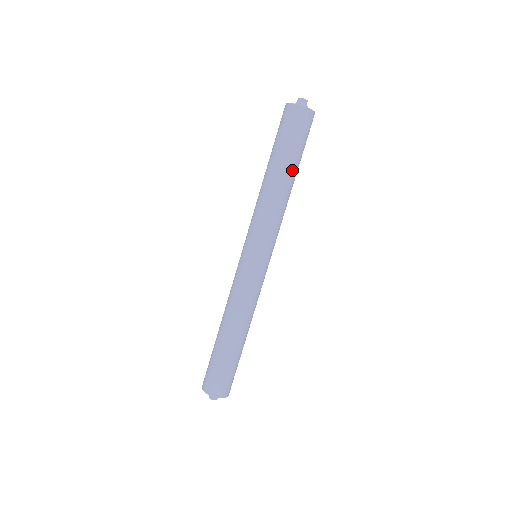
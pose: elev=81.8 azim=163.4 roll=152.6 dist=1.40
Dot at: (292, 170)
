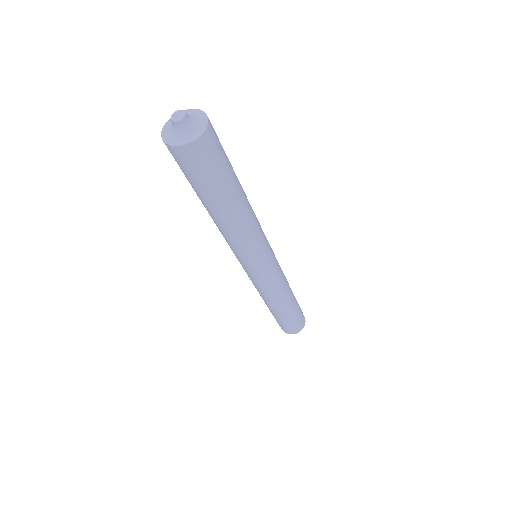
Dot at: (232, 200)
